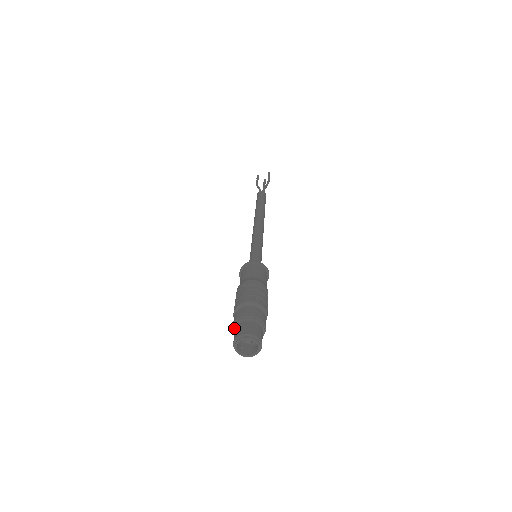
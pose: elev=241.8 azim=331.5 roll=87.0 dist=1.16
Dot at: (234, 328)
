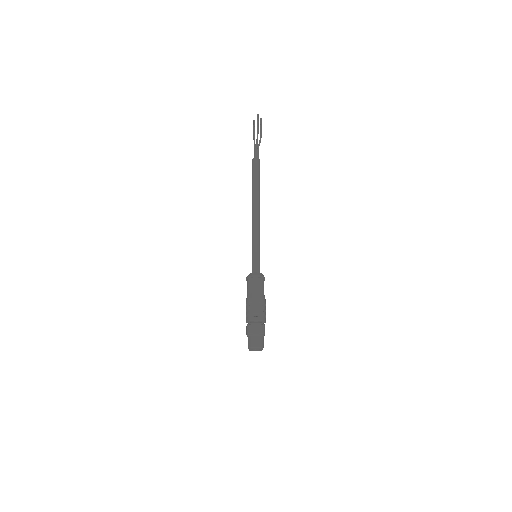
Dot at: occluded
